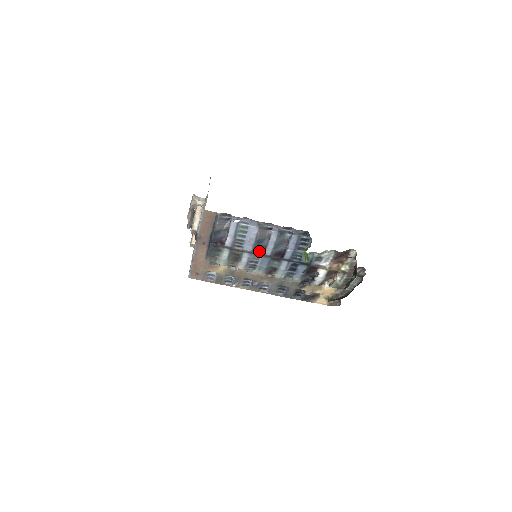
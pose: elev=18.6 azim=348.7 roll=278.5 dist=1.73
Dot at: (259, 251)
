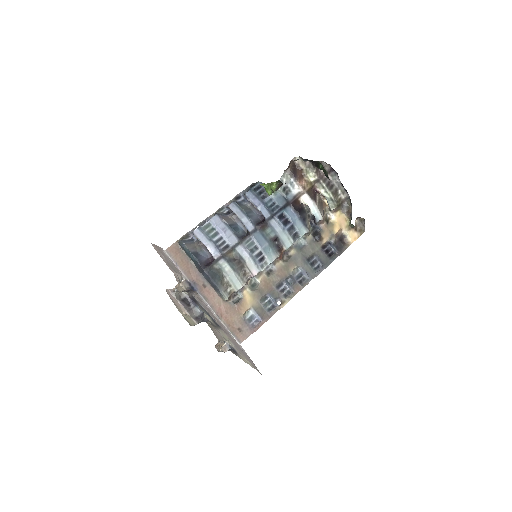
Dot at: (245, 236)
